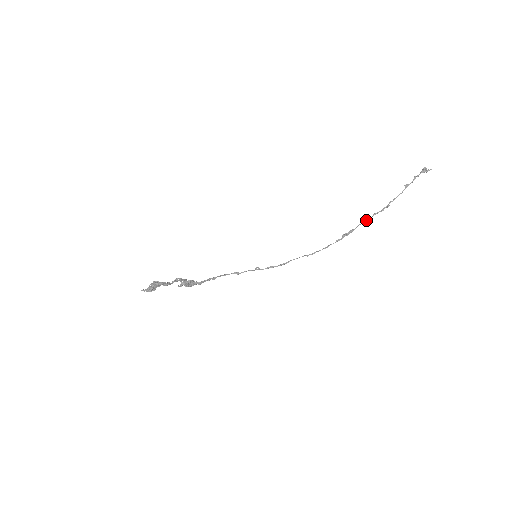
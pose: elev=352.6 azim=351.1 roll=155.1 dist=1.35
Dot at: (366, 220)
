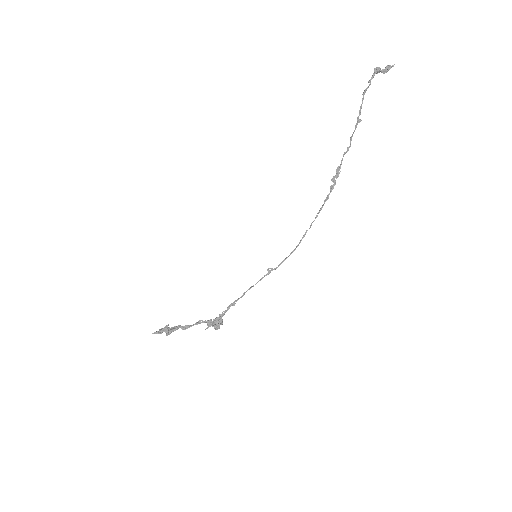
Dot at: (347, 150)
